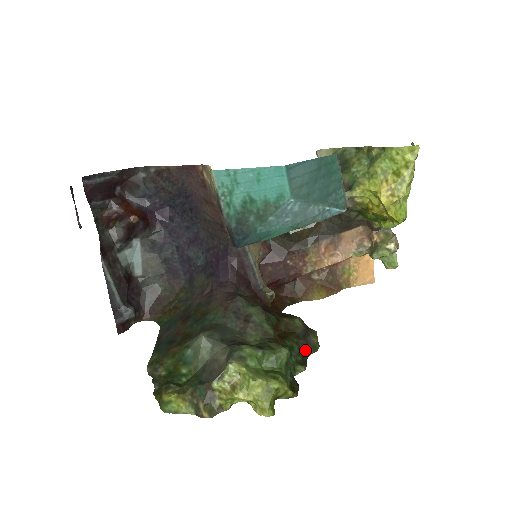
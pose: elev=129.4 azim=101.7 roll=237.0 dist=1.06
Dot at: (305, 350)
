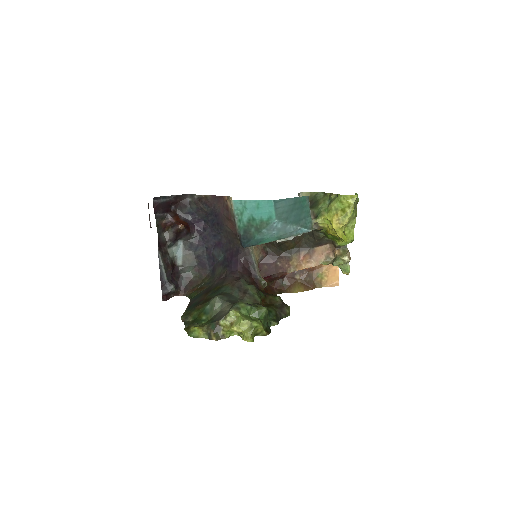
Dot at: (280, 315)
